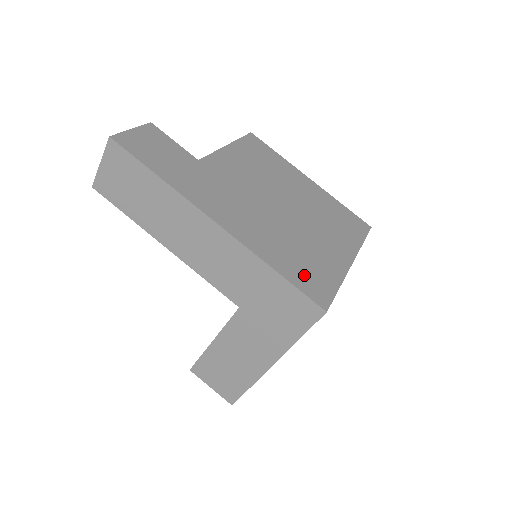
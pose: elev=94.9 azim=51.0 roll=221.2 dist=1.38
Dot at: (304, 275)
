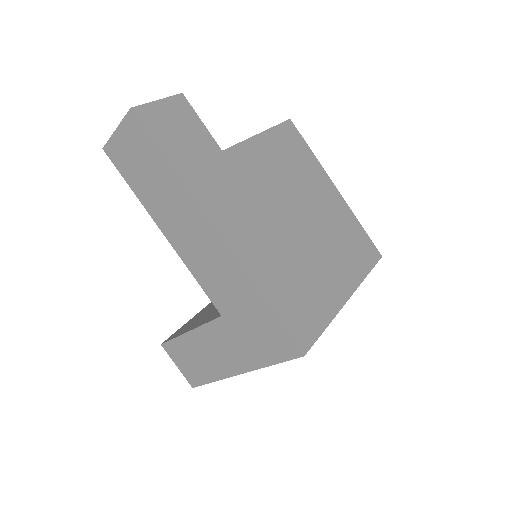
Dot at: (294, 309)
